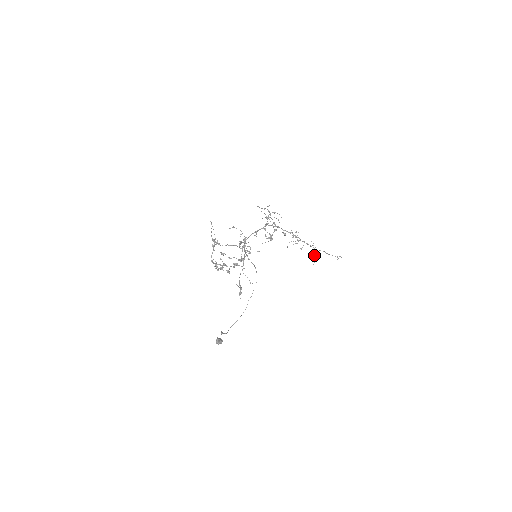
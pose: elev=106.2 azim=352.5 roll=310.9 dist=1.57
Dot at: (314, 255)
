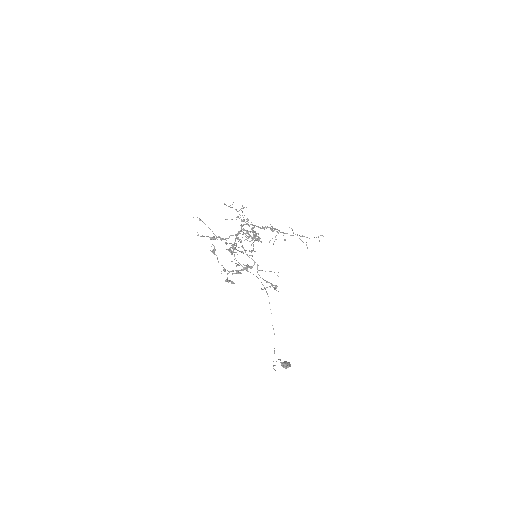
Dot at: (301, 240)
